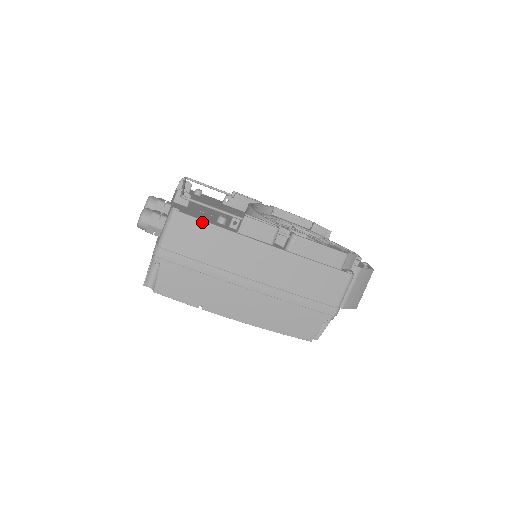
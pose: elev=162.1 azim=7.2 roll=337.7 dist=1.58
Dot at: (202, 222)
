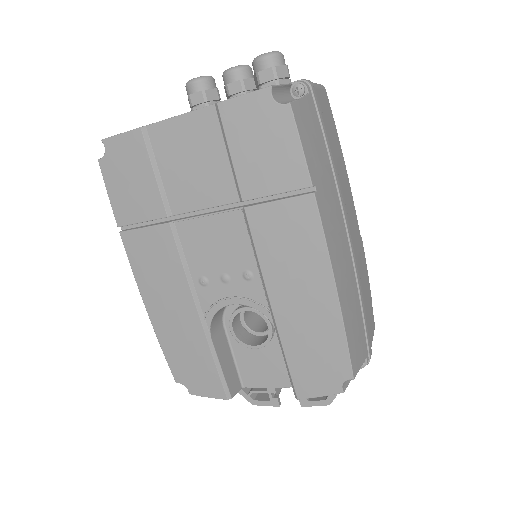
Dot at: (335, 126)
